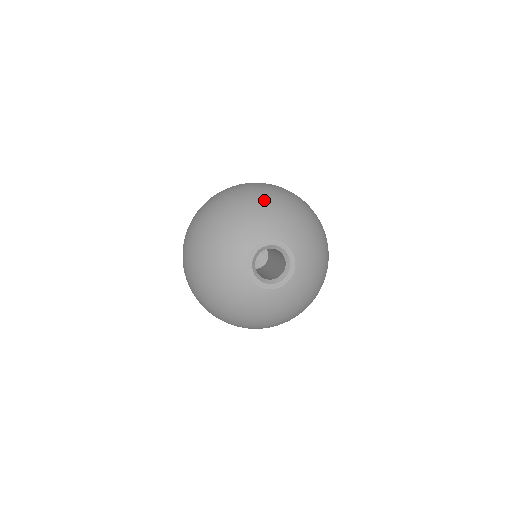
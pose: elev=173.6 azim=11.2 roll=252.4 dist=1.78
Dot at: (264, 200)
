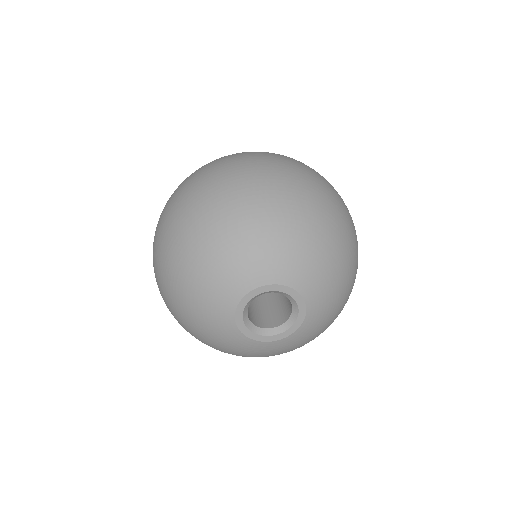
Dot at: (334, 238)
